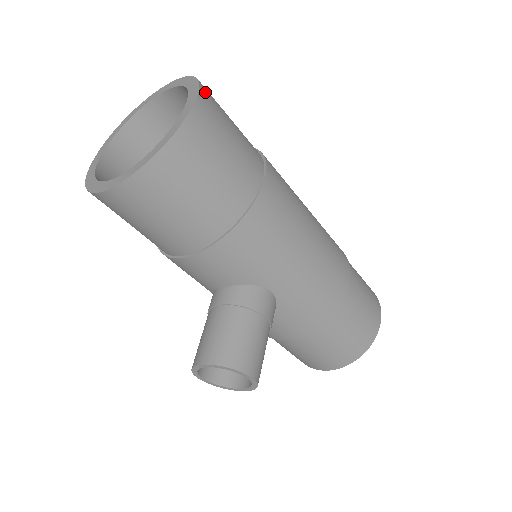
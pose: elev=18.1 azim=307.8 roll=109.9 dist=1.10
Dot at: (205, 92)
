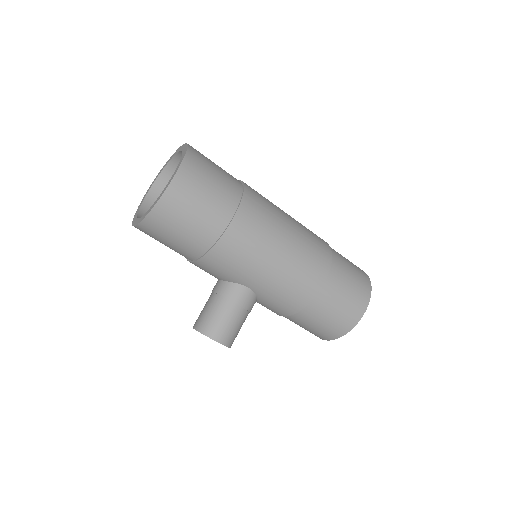
Dot at: (186, 166)
